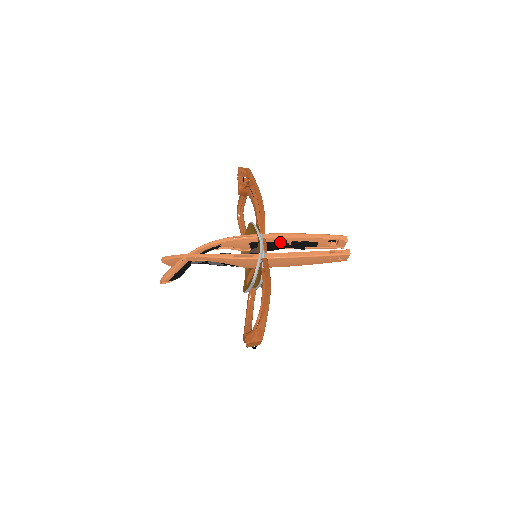
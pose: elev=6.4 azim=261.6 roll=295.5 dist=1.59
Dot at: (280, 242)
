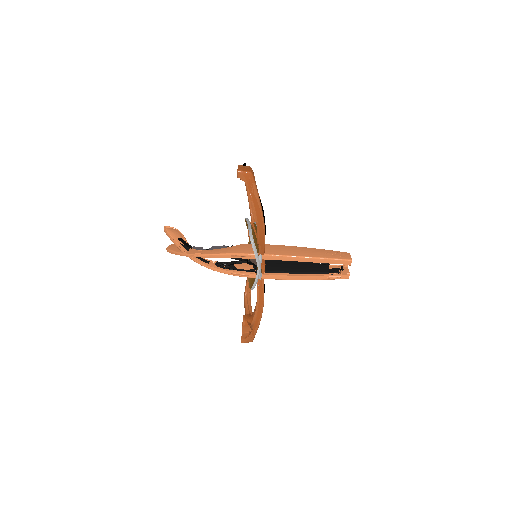
Dot at: occluded
